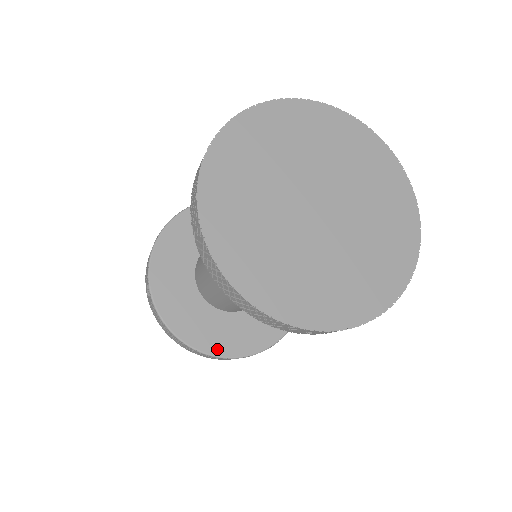
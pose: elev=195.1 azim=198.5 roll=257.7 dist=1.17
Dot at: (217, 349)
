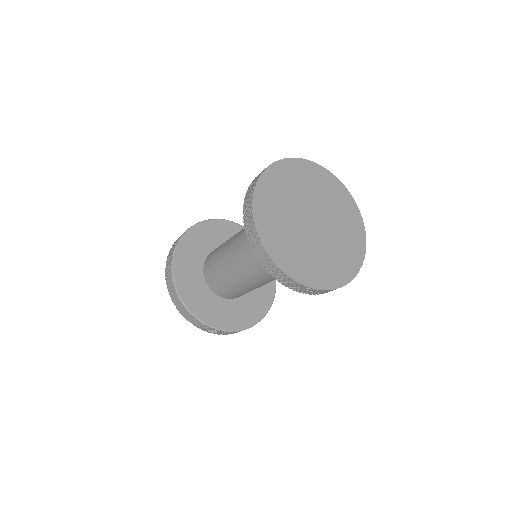
Dot at: (194, 308)
